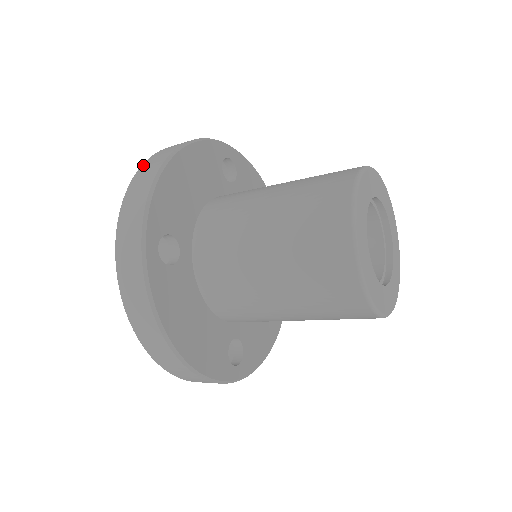
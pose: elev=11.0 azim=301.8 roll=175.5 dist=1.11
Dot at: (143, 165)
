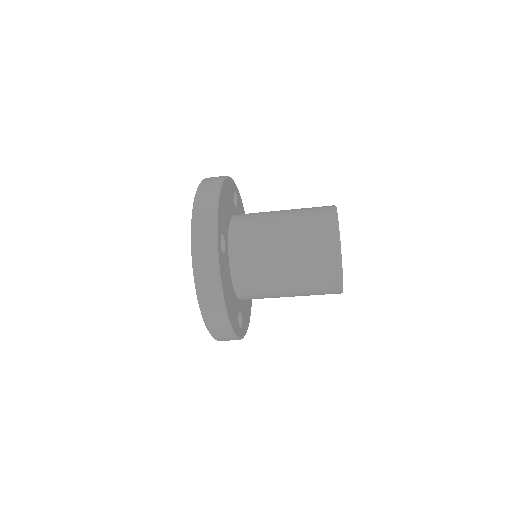
Dot at: (200, 188)
